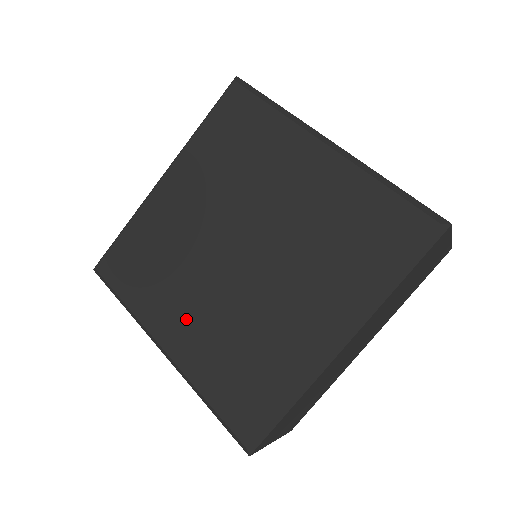
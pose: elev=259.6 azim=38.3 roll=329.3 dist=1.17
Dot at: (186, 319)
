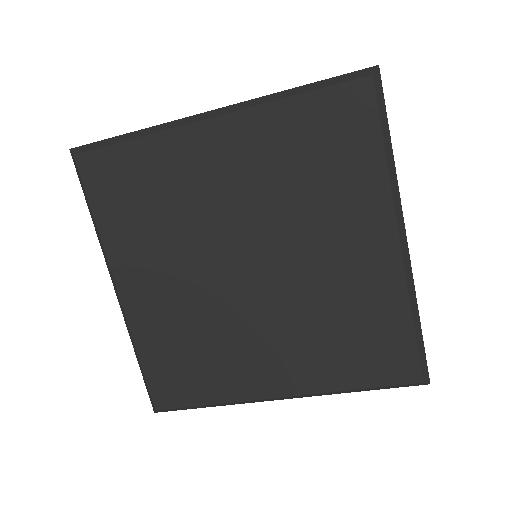
Dot at: (156, 286)
